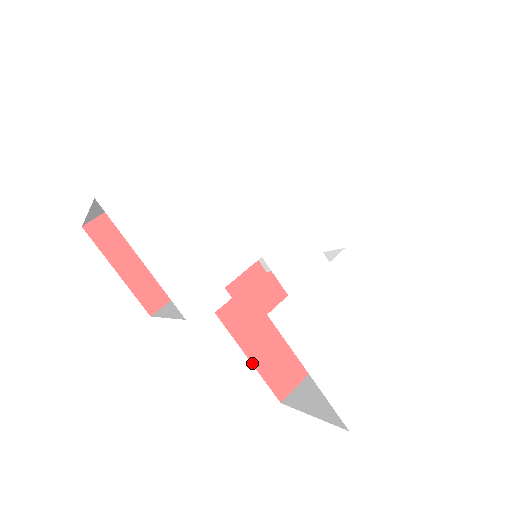
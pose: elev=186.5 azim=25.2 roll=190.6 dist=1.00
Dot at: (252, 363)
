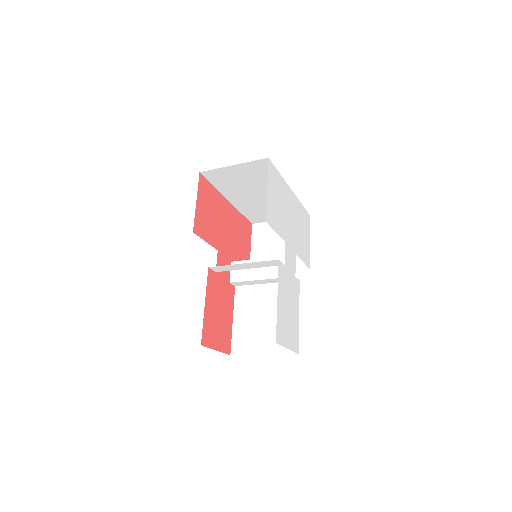
Dot at: (204, 309)
